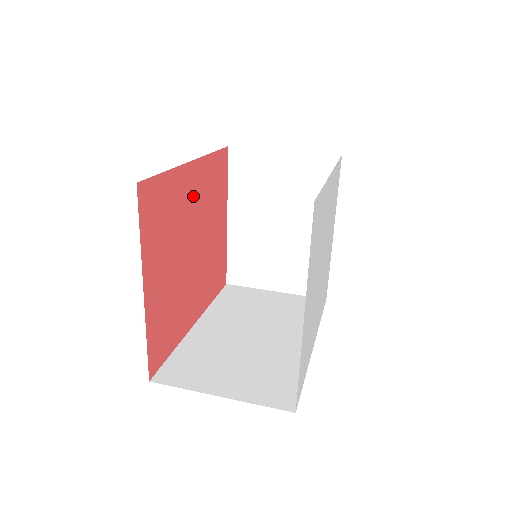
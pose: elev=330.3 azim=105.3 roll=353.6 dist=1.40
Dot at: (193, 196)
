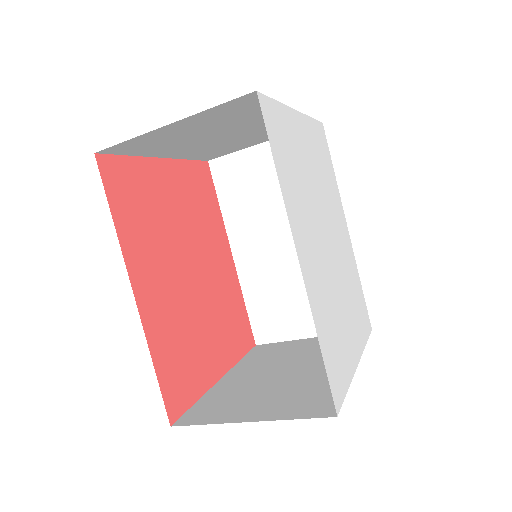
Dot at: (218, 260)
